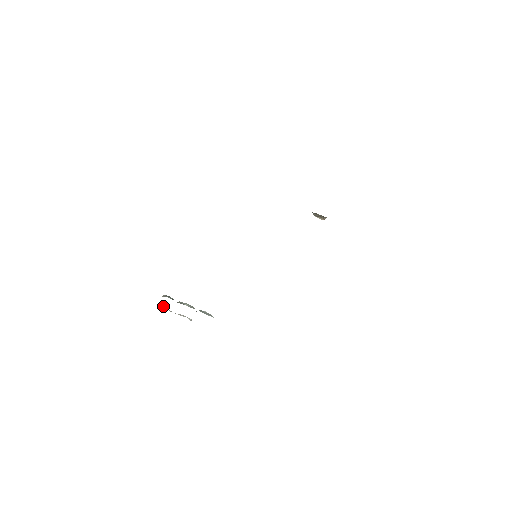
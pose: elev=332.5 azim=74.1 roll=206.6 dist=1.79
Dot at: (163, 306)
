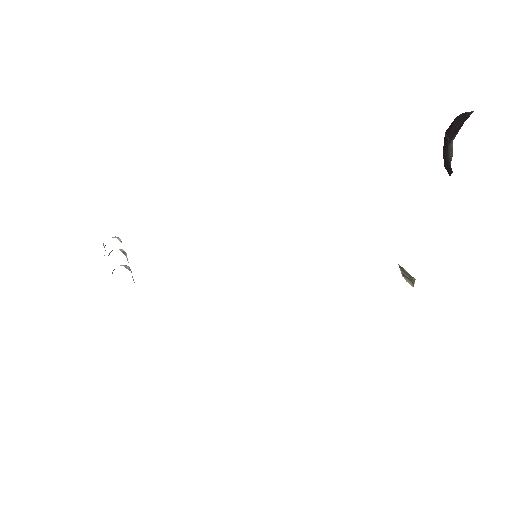
Dot at: (103, 243)
